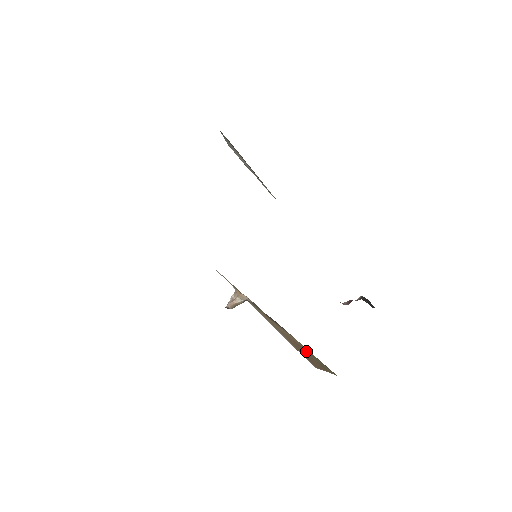
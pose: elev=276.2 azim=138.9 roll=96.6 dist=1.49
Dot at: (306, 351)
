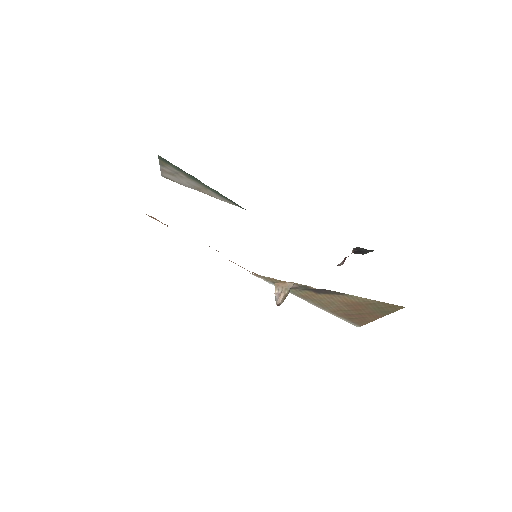
Dot at: (363, 305)
